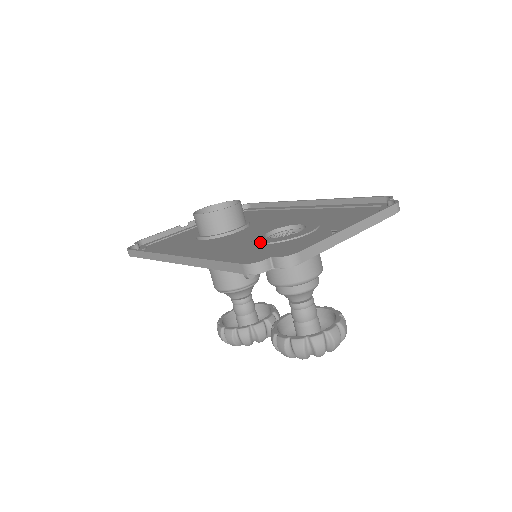
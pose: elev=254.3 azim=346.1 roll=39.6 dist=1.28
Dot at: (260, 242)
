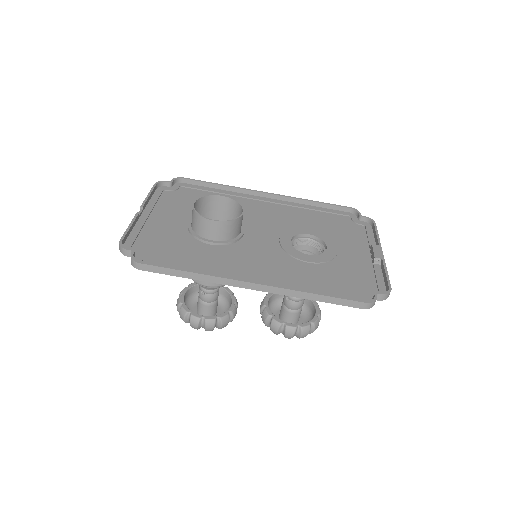
Dot at: (310, 261)
